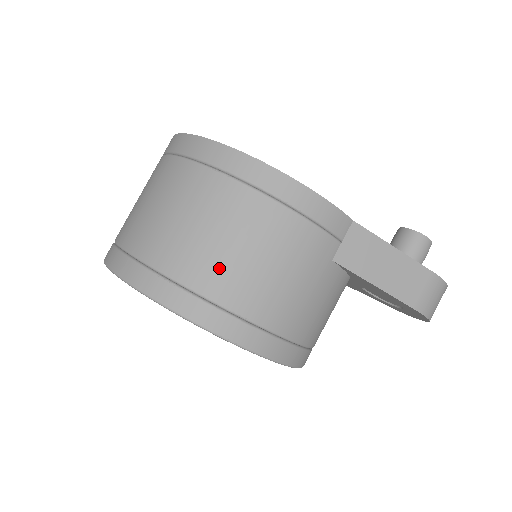
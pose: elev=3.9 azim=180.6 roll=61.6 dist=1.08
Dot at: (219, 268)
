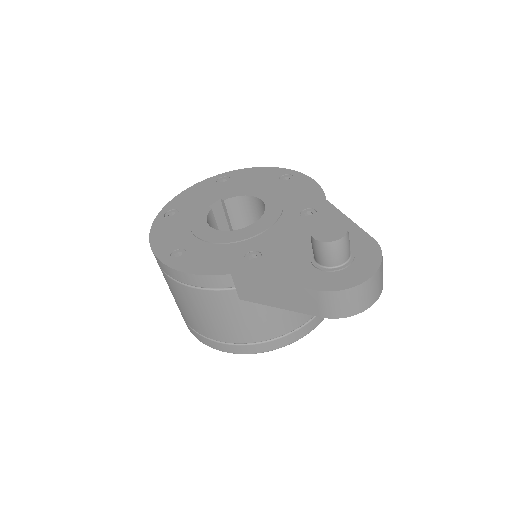
Dot at: (189, 318)
